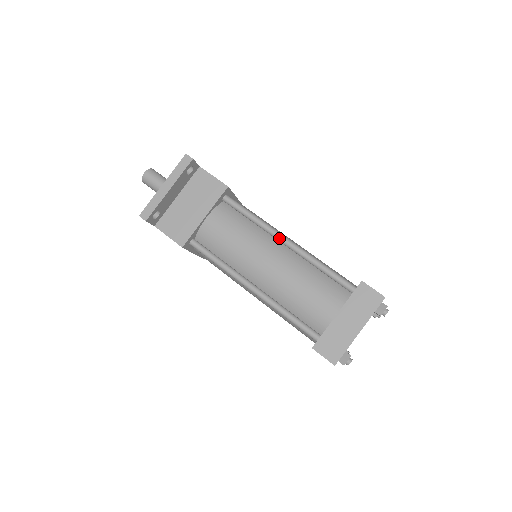
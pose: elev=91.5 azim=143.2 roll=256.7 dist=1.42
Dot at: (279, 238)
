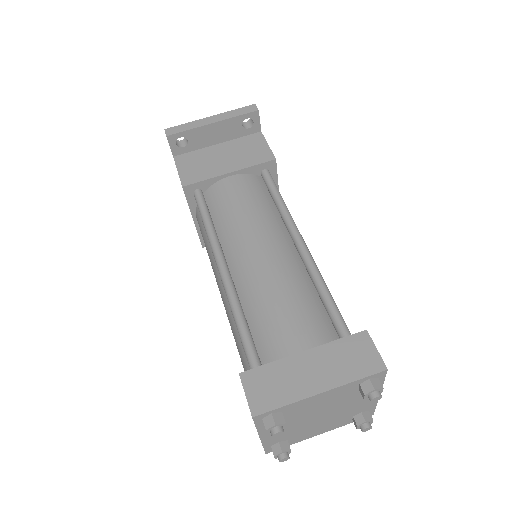
Dot at: (294, 234)
